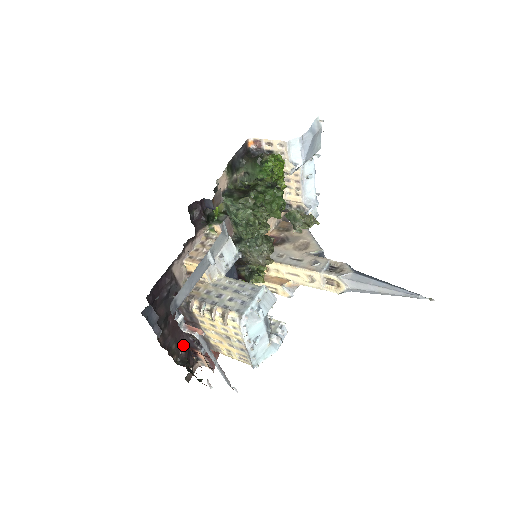
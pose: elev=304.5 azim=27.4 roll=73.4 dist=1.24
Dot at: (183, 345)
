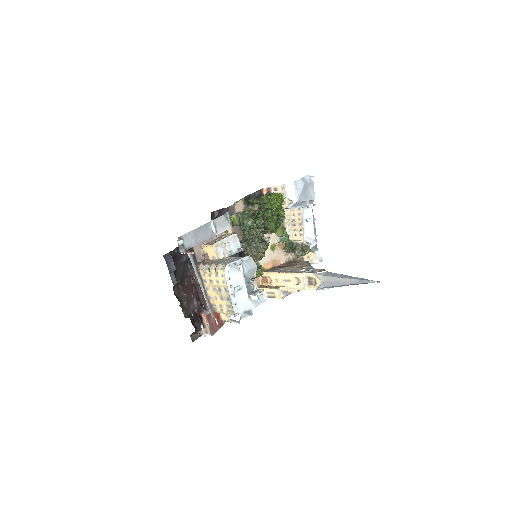
Dot at: (193, 308)
